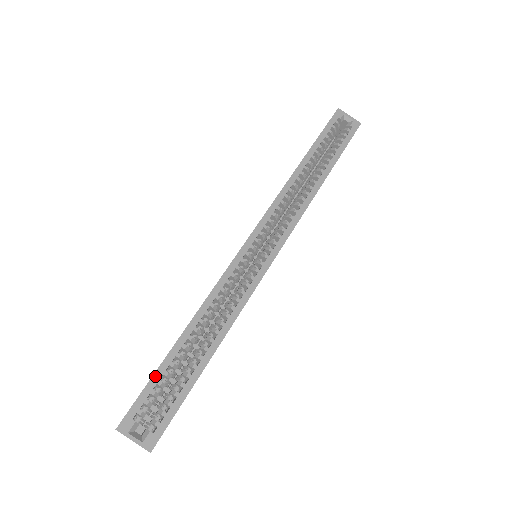
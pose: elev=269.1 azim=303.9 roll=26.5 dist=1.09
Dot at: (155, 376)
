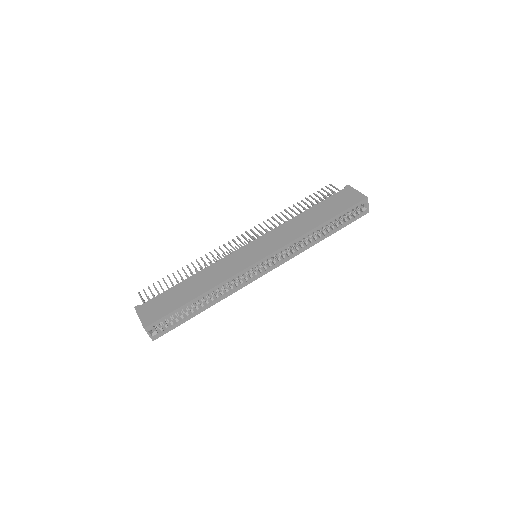
Dot at: (174, 312)
